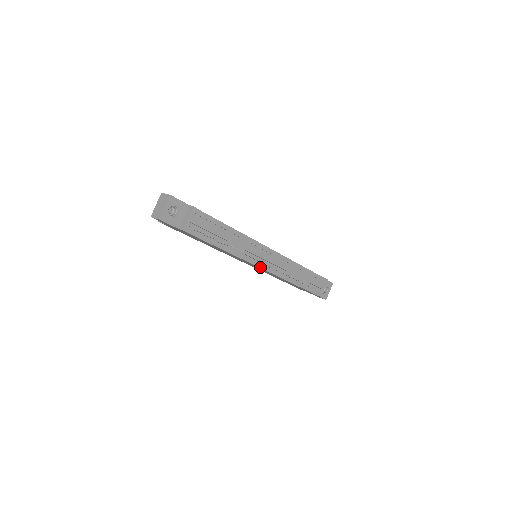
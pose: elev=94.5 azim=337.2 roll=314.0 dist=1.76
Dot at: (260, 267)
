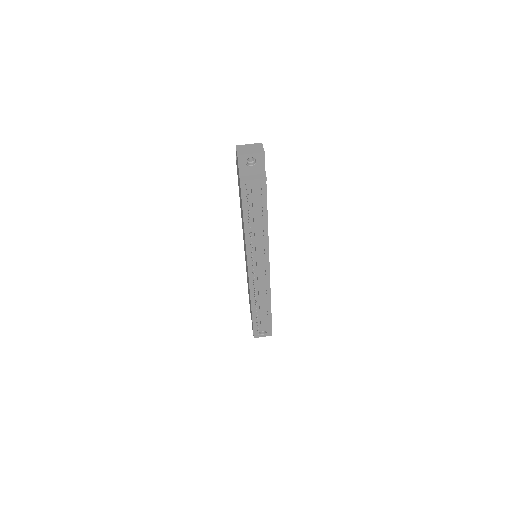
Dot at: (248, 265)
